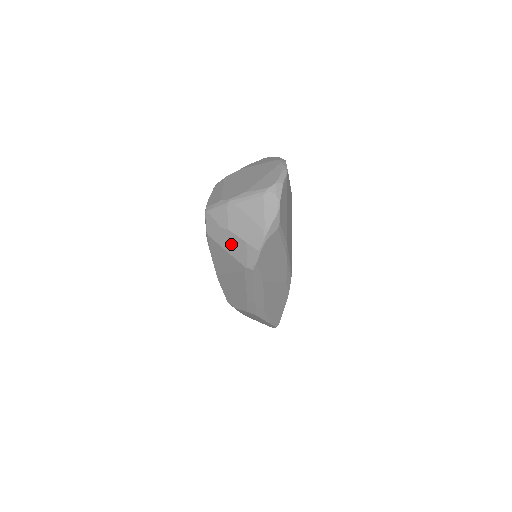
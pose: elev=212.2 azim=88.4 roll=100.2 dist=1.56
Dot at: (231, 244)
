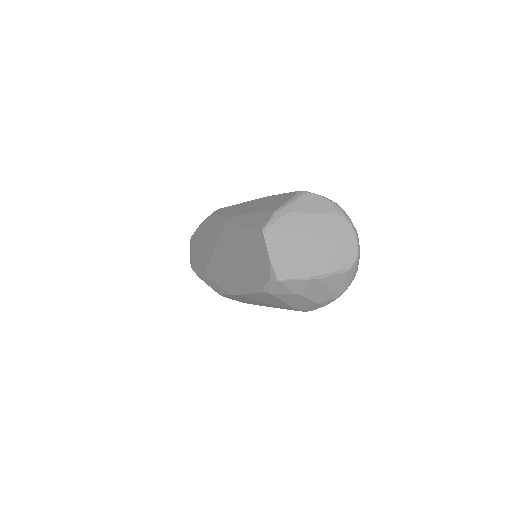
Dot at: (296, 301)
